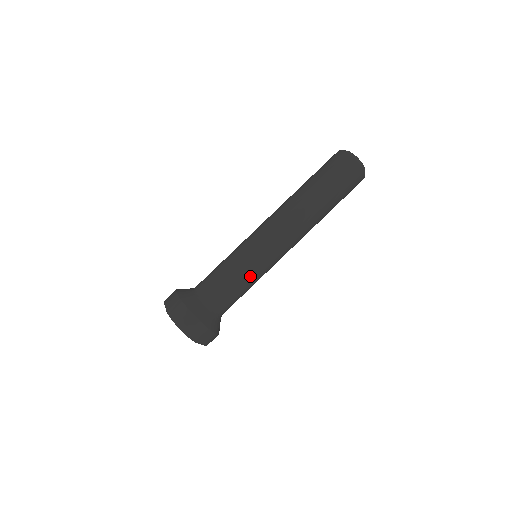
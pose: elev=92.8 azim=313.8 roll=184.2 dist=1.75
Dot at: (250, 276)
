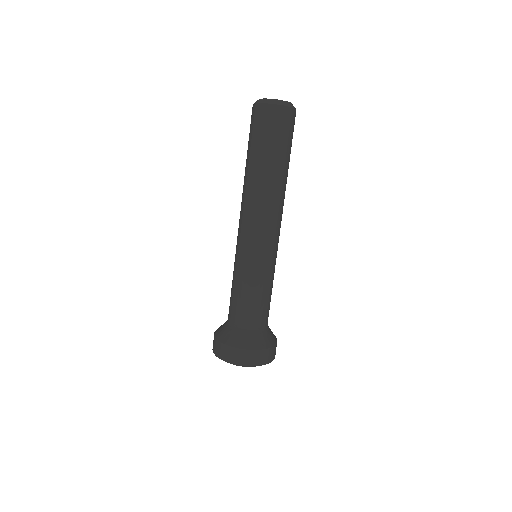
Dot at: (271, 279)
